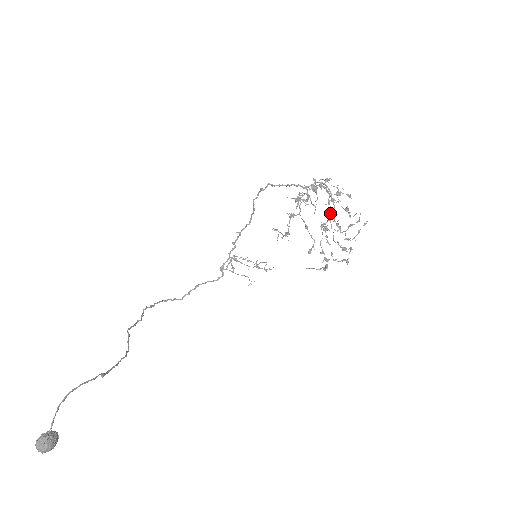
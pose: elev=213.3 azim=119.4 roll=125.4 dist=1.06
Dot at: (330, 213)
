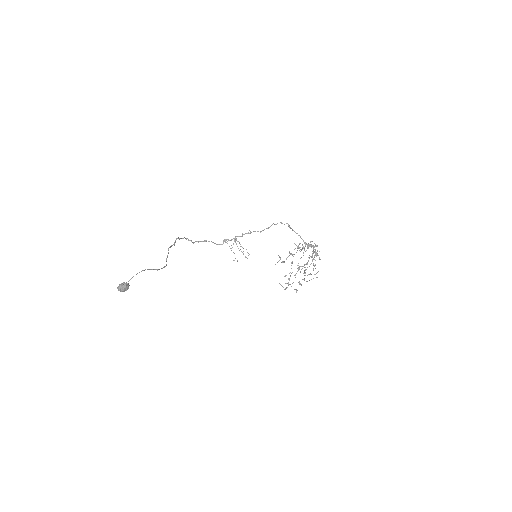
Dot at: occluded
